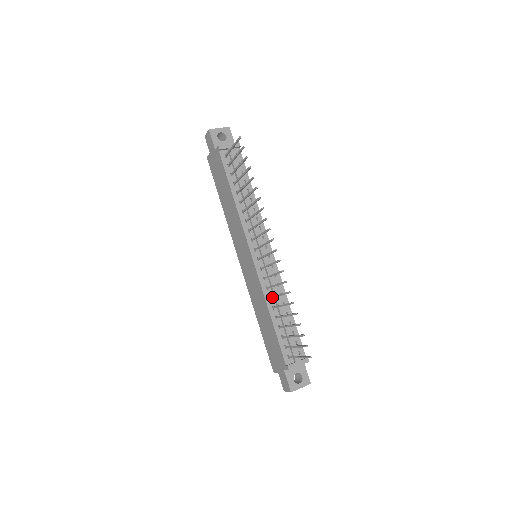
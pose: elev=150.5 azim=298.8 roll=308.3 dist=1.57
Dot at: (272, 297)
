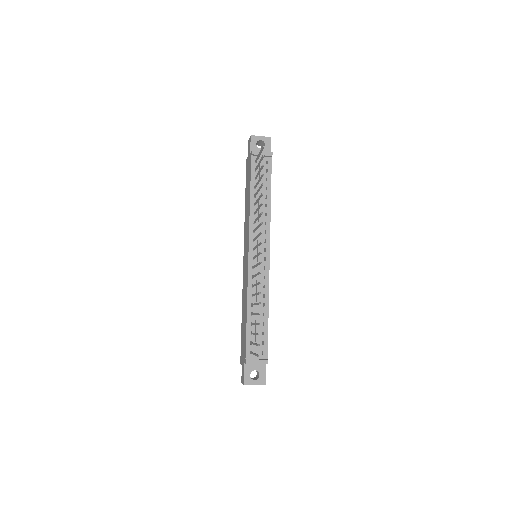
Dot at: (252, 295)
